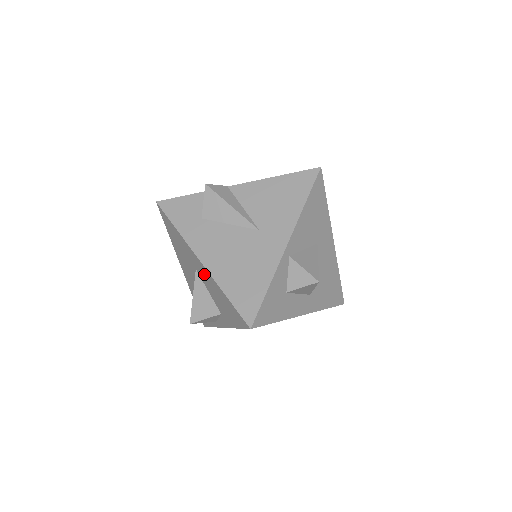
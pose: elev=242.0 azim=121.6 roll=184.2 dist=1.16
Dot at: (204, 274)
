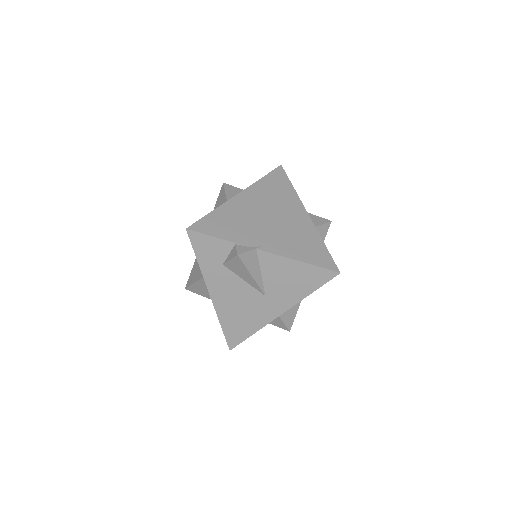
Dot at: occluded
